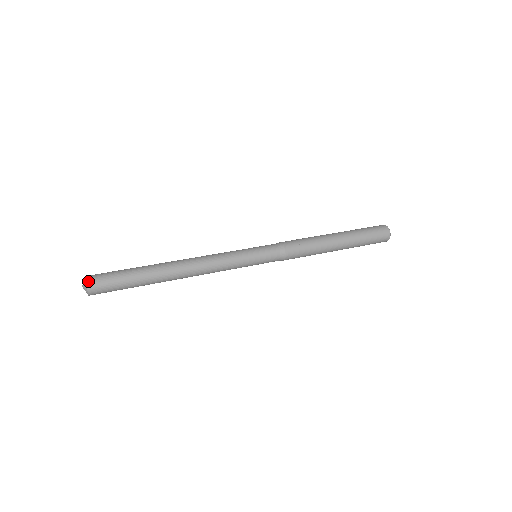
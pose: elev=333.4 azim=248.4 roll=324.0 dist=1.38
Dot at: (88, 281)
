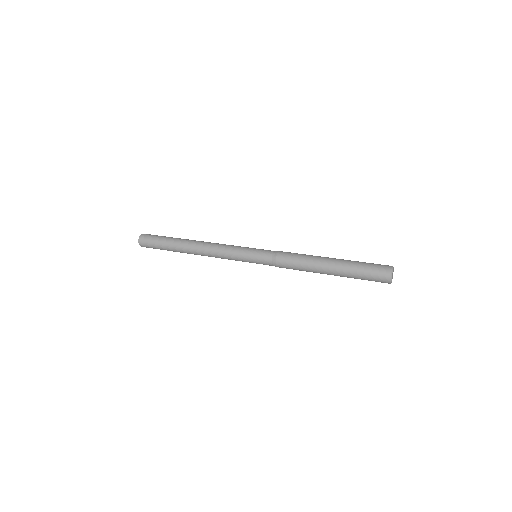
Dot at: (142, 235)
